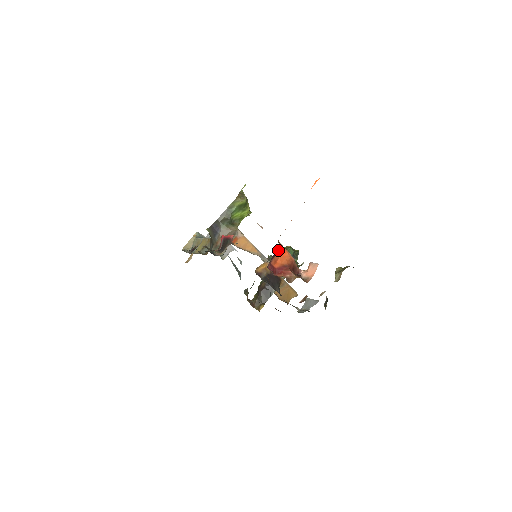
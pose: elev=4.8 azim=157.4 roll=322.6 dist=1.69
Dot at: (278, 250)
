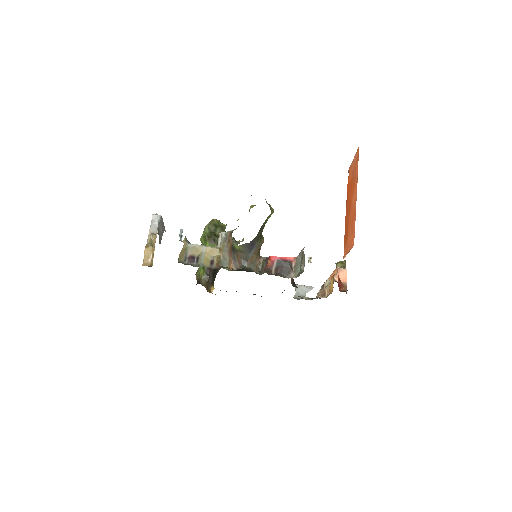
Dot at: occluded
